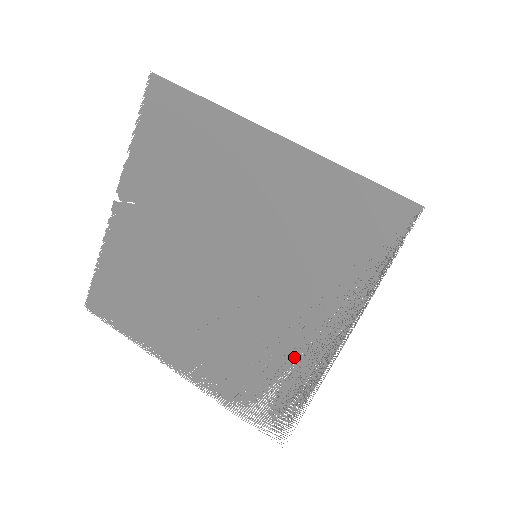
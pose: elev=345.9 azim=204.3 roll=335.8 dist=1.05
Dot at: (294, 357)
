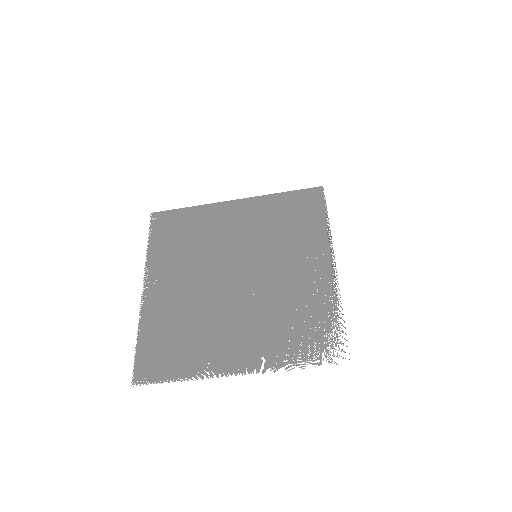
Dot at: (314, 292)
